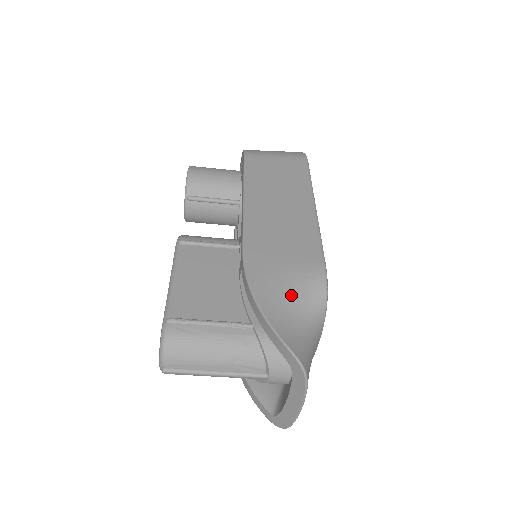
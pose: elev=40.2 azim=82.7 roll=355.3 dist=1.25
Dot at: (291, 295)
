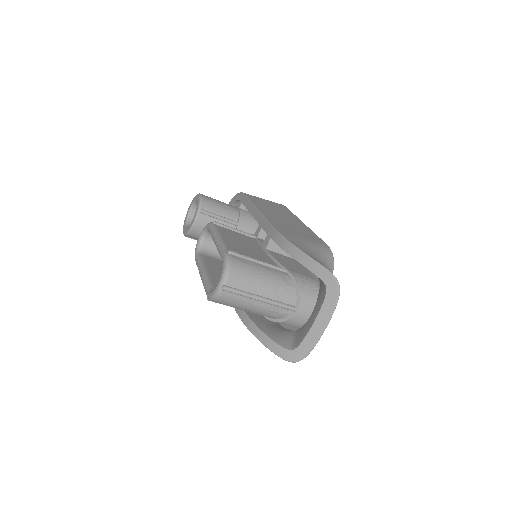
Dot at: (315, 251)
